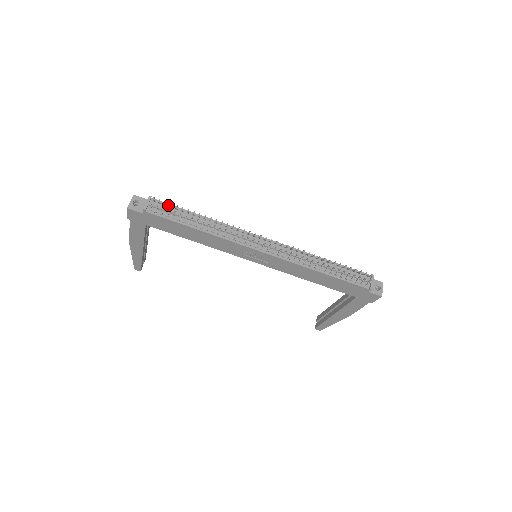
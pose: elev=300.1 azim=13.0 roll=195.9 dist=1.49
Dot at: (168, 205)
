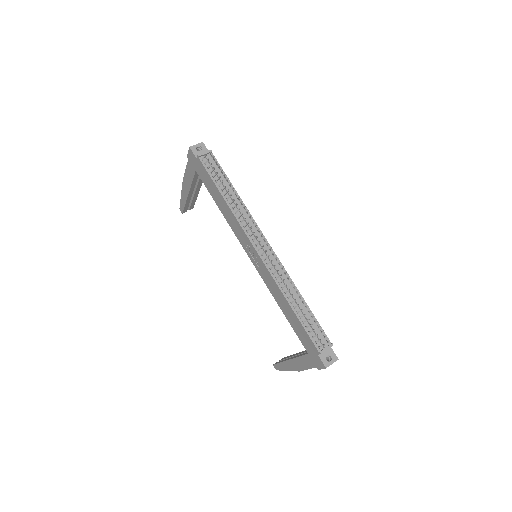
Dot at: occluded
